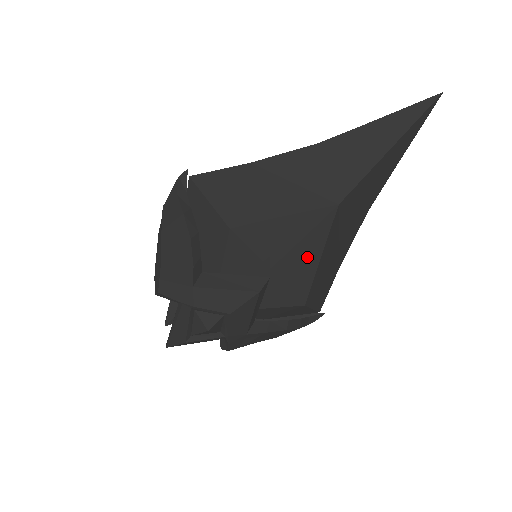
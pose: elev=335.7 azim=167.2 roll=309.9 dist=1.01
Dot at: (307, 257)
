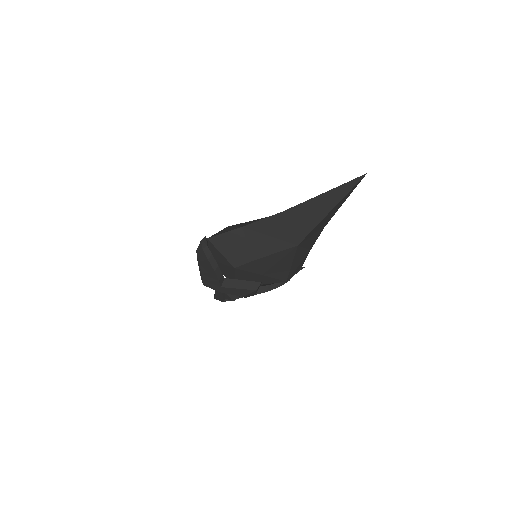
Dot at: (283, 266)
